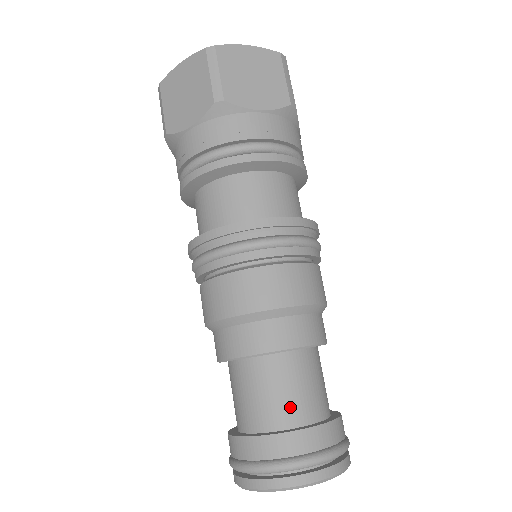
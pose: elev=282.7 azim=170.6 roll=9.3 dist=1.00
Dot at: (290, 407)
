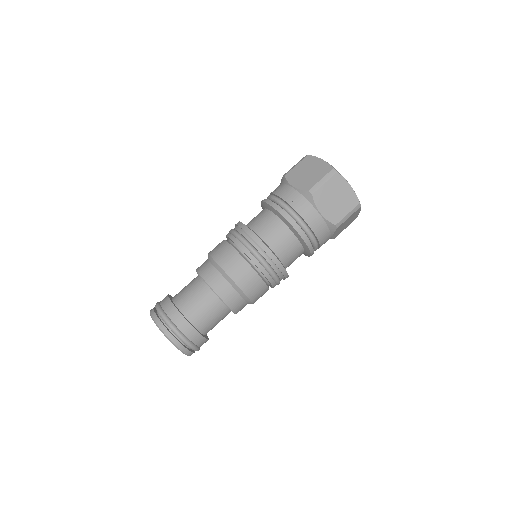
Dot at: (195, 313)
